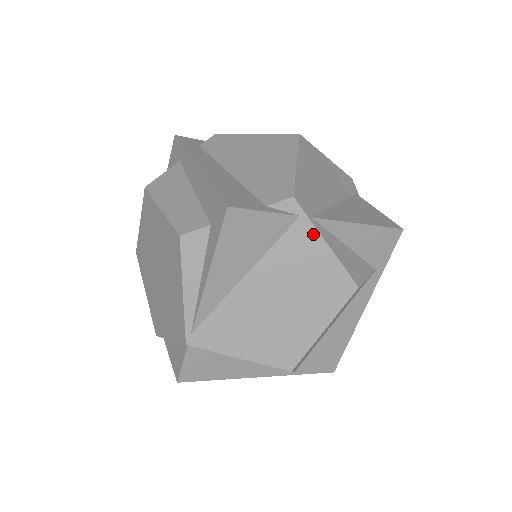
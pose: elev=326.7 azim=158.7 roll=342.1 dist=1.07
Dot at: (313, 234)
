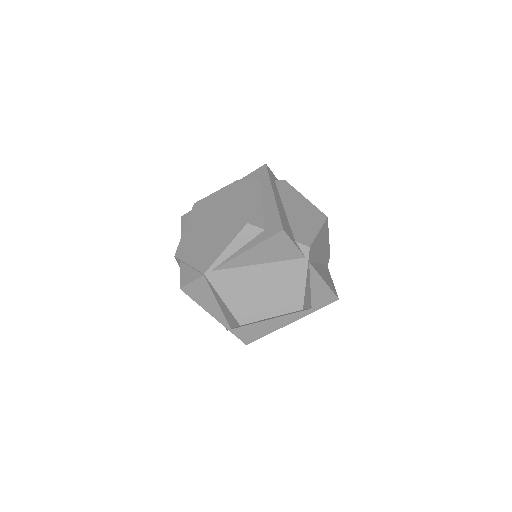
Dot at: (304, 270)
